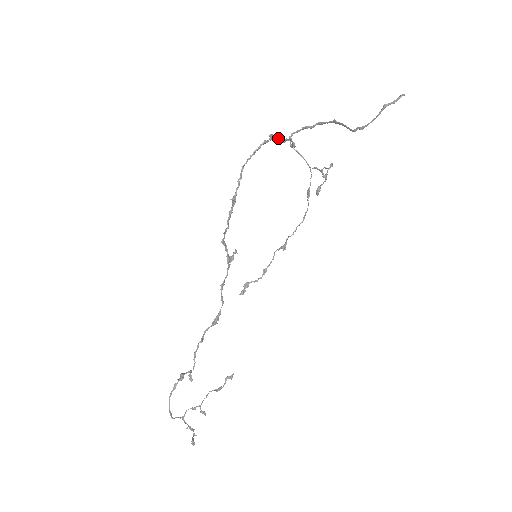
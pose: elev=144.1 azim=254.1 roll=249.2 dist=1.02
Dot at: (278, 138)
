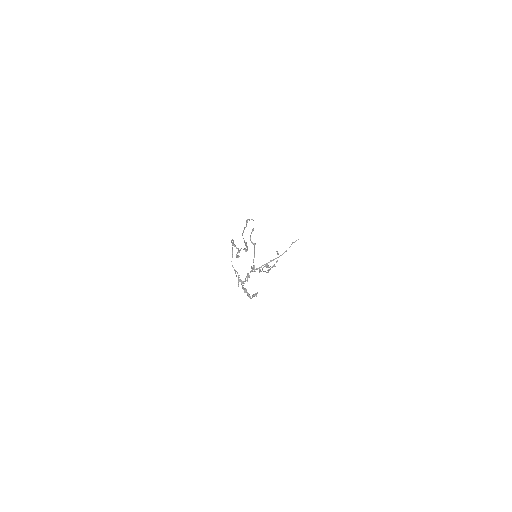
Dot at: (252, 243)
